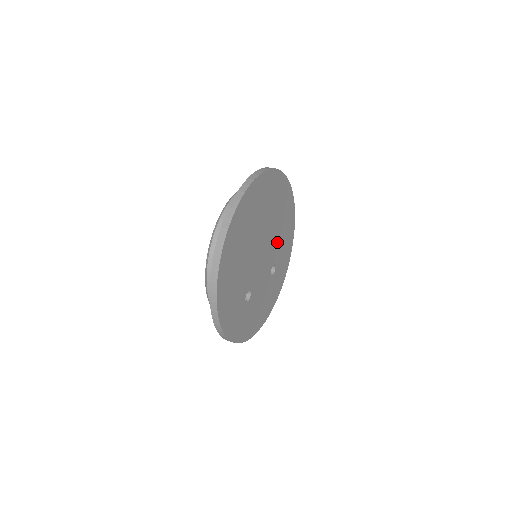
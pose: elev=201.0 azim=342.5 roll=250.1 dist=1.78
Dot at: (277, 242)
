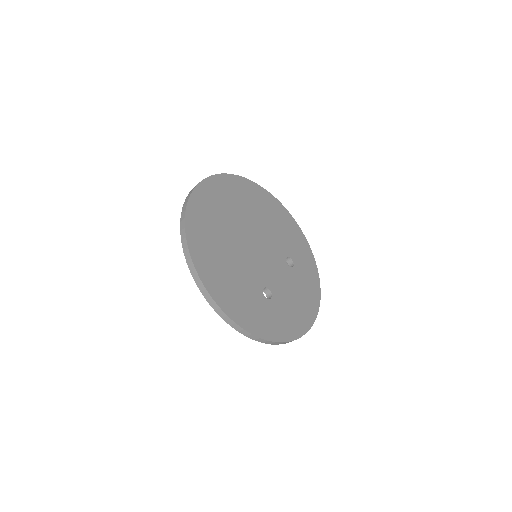
Dot at: (275, 235)
